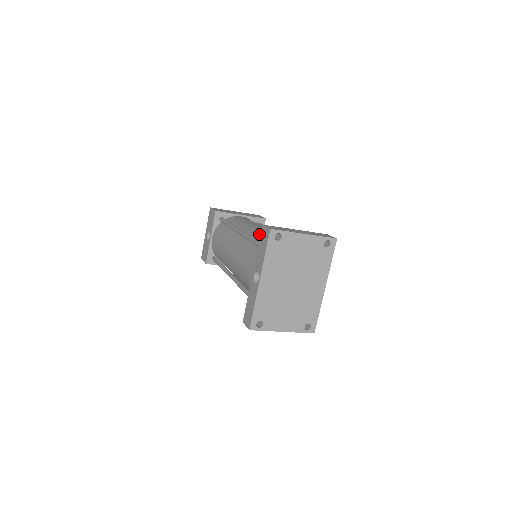
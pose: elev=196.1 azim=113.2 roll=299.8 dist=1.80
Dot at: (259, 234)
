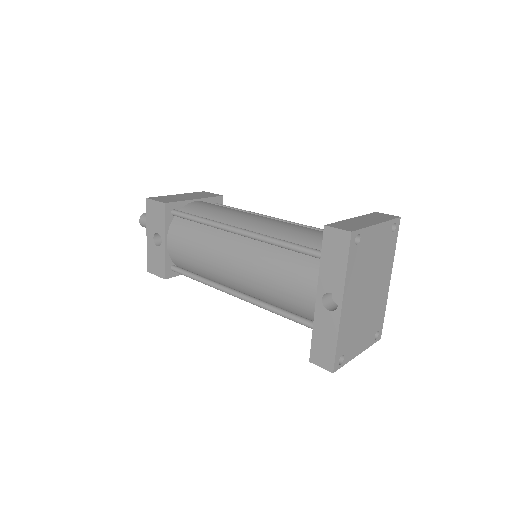
Dot at: (275, 230)
